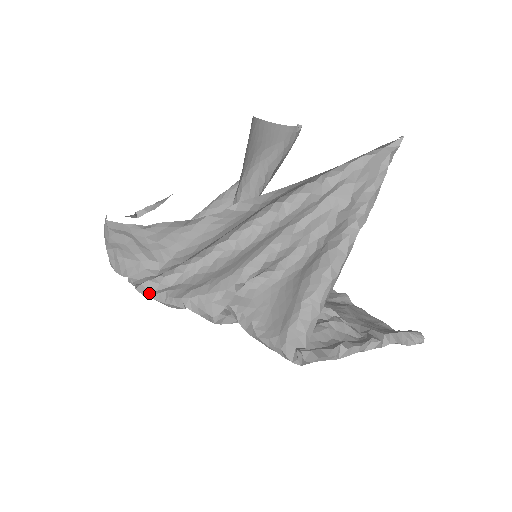
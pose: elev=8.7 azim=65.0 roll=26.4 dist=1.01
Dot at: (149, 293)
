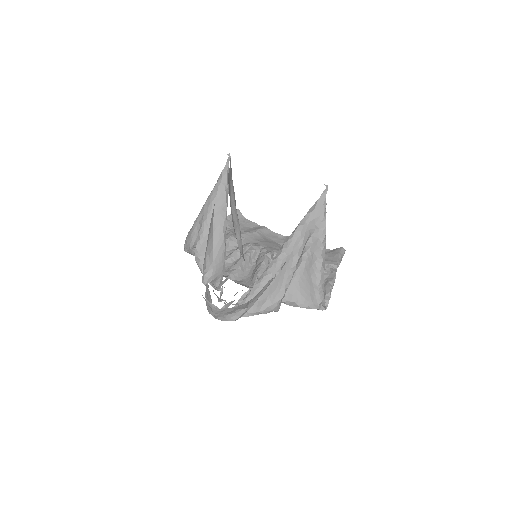
Dot at: occluded
